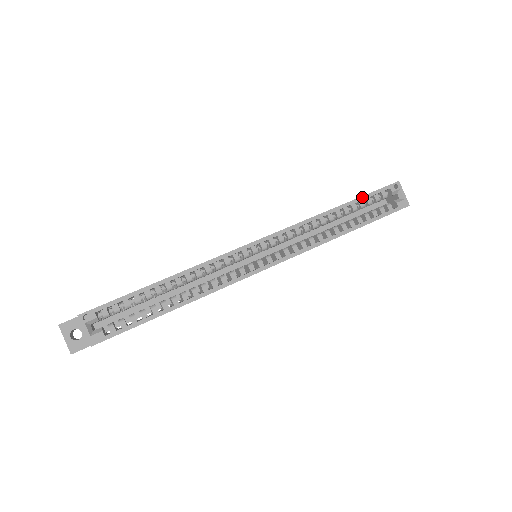
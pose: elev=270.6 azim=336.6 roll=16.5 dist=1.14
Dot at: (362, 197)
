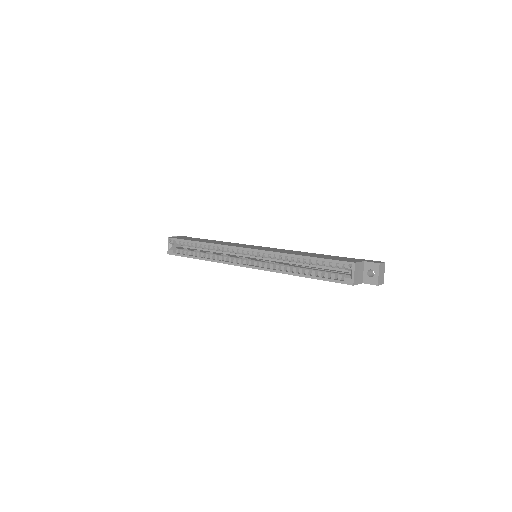
Dot at: (320, 258)
